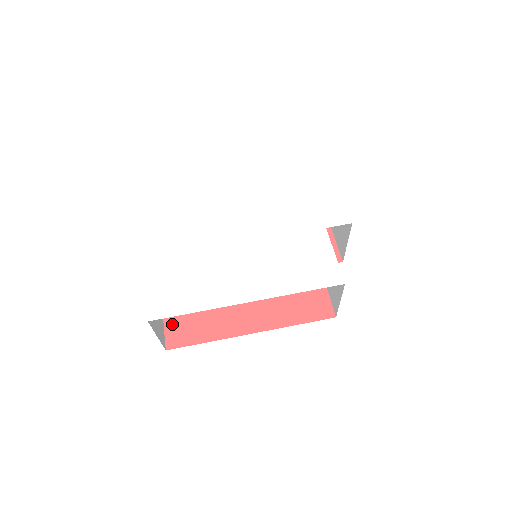
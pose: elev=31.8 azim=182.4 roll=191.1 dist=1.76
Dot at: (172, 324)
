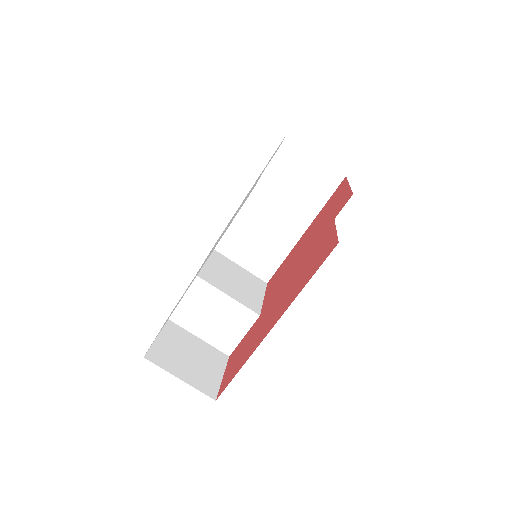
Dot at: (226, 375)
